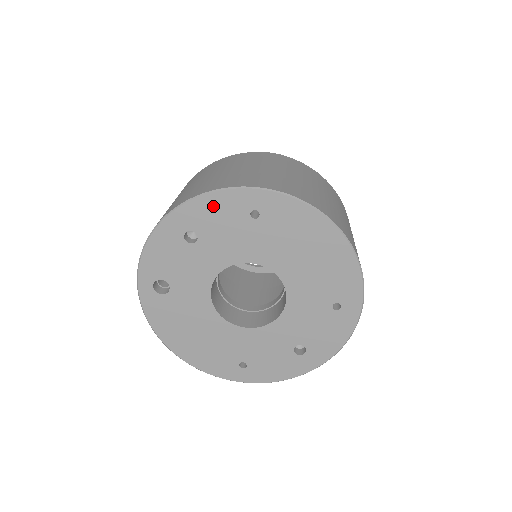
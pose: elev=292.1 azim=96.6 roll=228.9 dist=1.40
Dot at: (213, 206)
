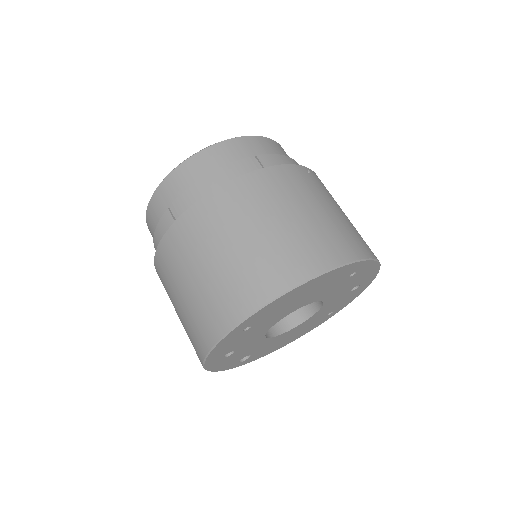
Dot at: (220, 349)
